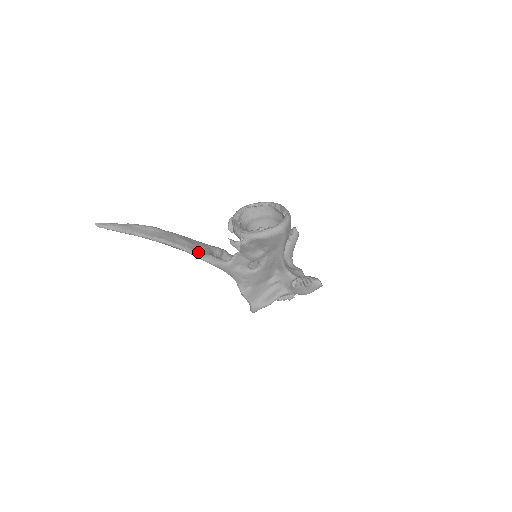
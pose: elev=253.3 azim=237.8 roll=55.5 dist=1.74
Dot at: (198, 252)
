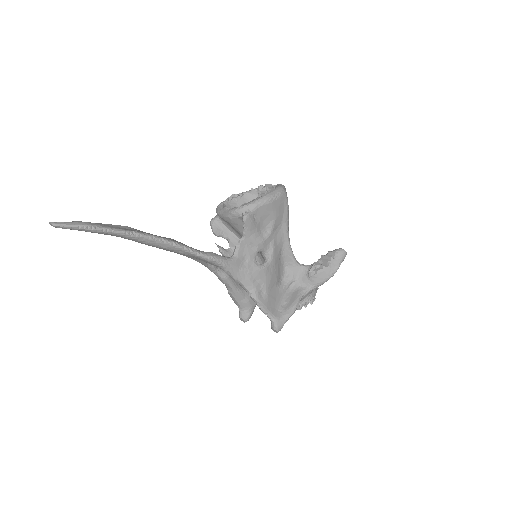
Dot at: occluded
